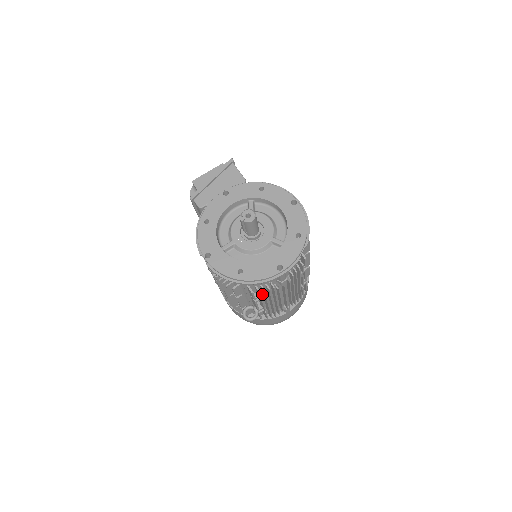
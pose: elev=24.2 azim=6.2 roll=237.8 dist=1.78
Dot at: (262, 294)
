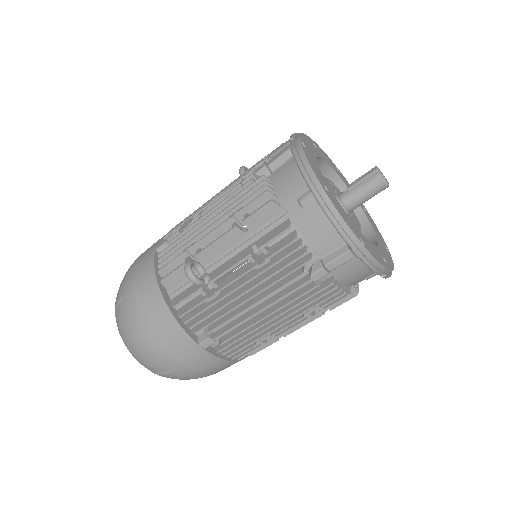
Dot at: occluded
